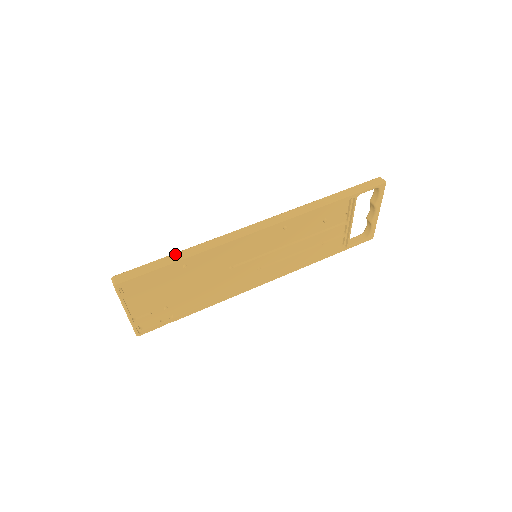
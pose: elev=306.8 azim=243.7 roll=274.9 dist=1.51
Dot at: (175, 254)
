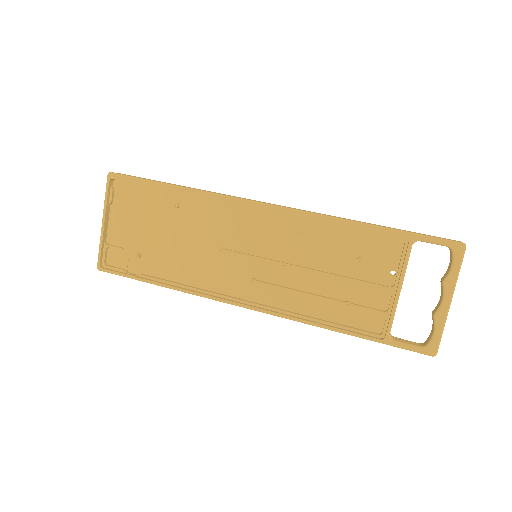
Dot at: (175, 184)
